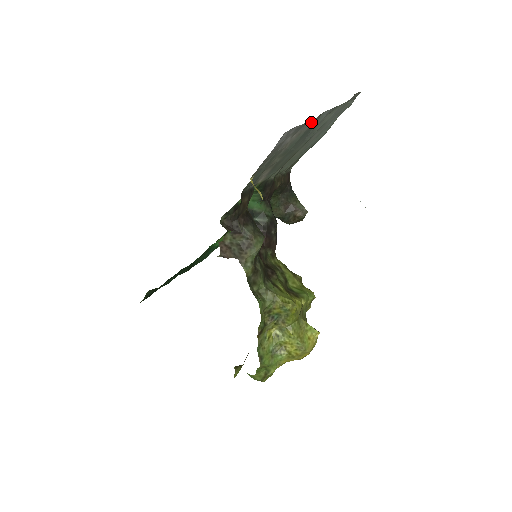
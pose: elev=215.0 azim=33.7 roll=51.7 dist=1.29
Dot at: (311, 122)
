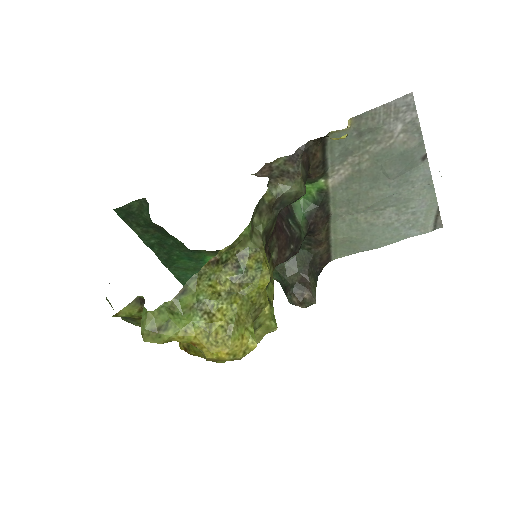
Dot at: (421, 140)
